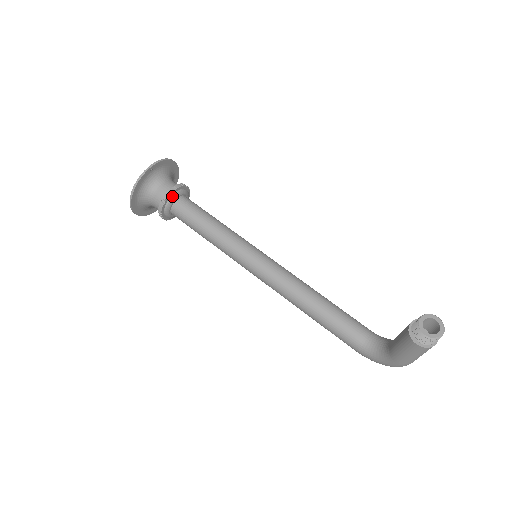
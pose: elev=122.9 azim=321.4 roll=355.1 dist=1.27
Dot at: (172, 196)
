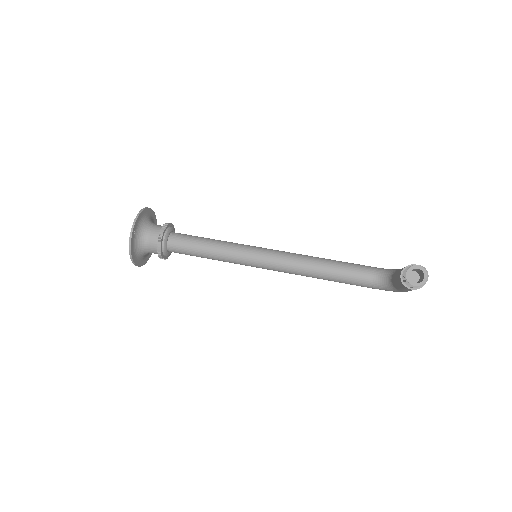
Dot at: (163, 243)
